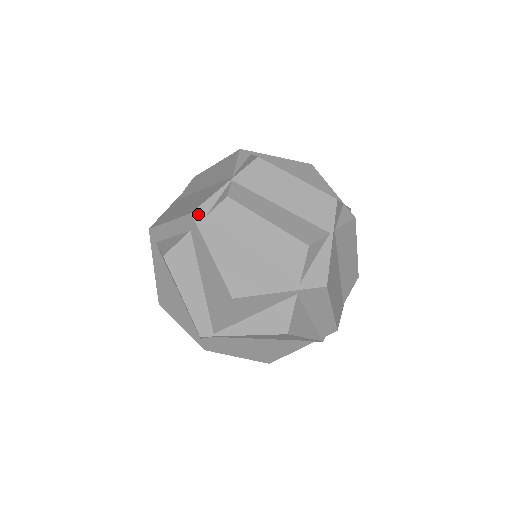
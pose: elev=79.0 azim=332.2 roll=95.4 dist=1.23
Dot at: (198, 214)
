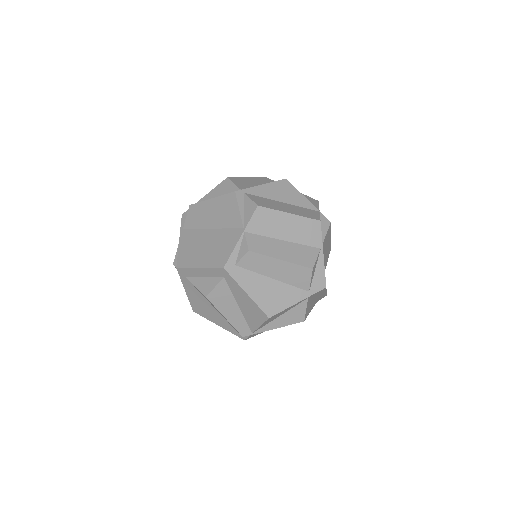
Dot at: (229, 267)
